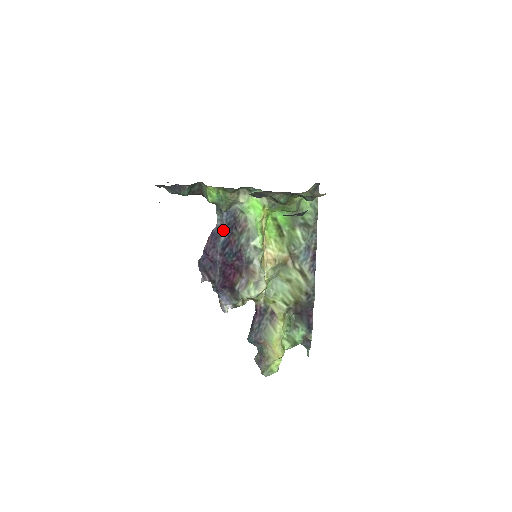
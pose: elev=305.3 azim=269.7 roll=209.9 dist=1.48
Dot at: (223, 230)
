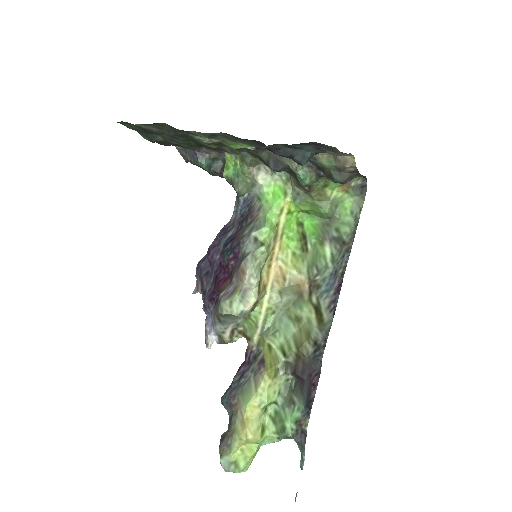
Dot at: (235, 224)
